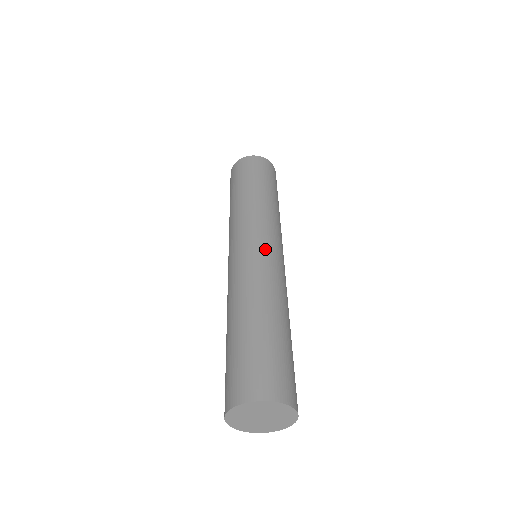
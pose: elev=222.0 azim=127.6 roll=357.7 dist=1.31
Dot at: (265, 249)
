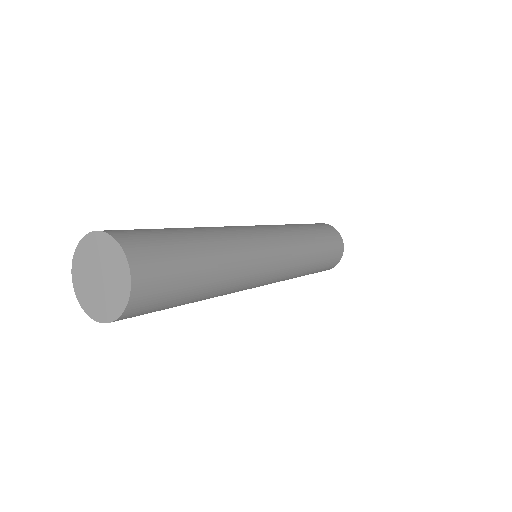
Dot at: (270, 245)
